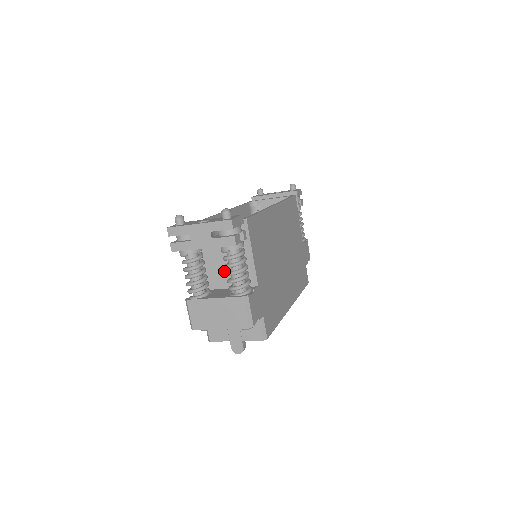
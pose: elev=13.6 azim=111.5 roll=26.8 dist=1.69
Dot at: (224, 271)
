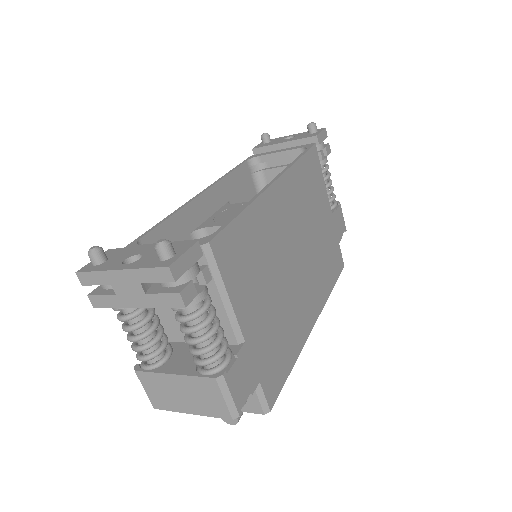
Dot at: occluded
